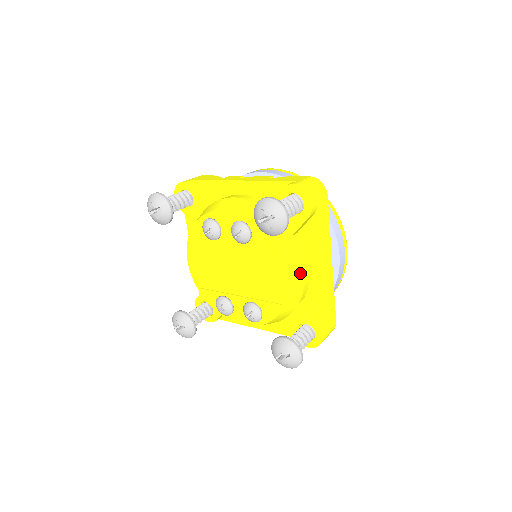
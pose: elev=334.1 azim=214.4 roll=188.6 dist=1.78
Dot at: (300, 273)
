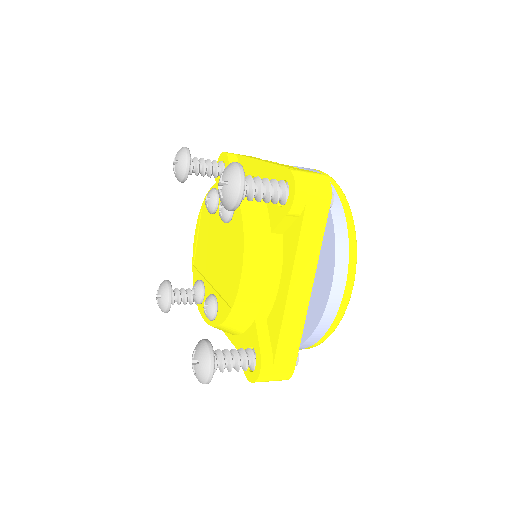
Dot at: (262, 280)
